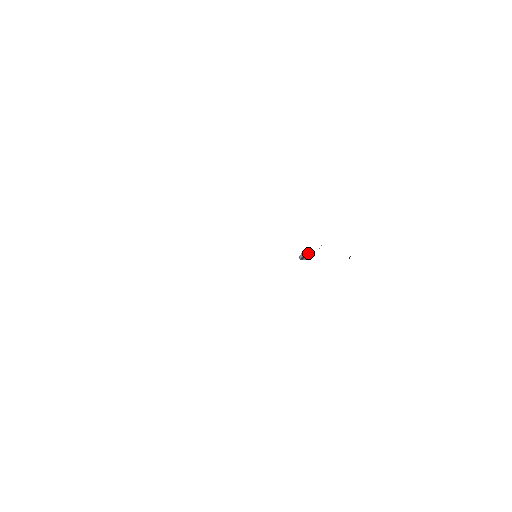
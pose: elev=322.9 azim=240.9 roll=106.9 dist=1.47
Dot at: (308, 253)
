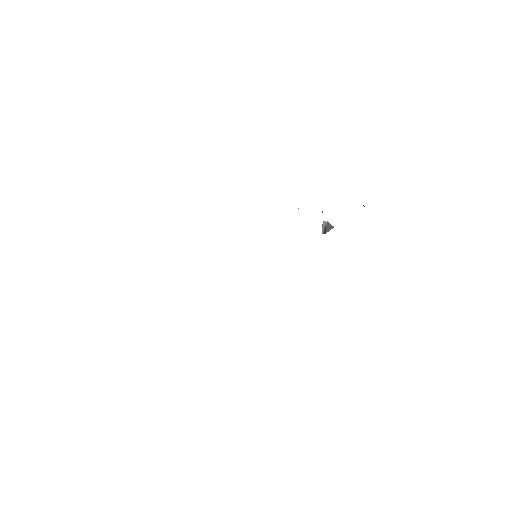
Dot at: (328, 224)
